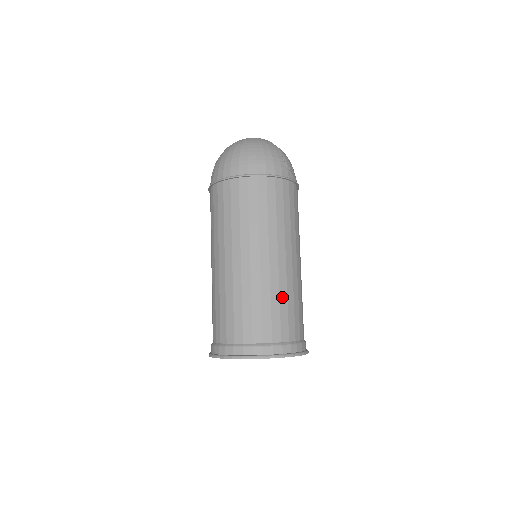
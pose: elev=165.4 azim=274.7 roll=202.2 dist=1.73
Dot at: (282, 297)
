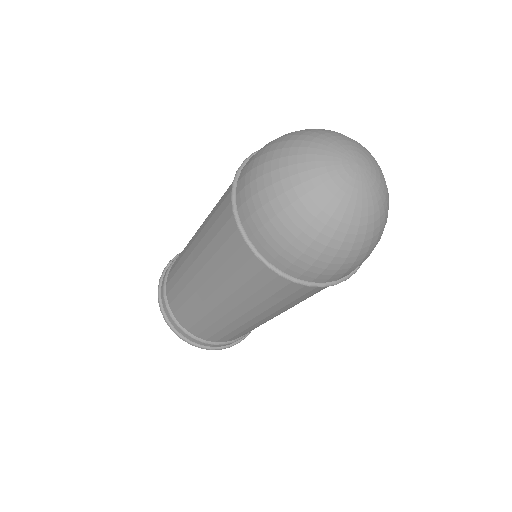
Dot at: occluded
